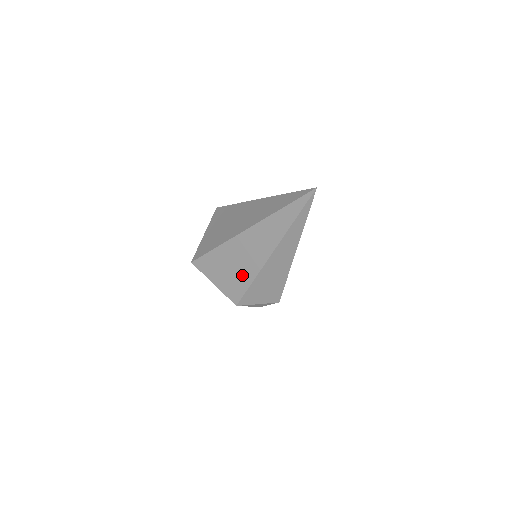
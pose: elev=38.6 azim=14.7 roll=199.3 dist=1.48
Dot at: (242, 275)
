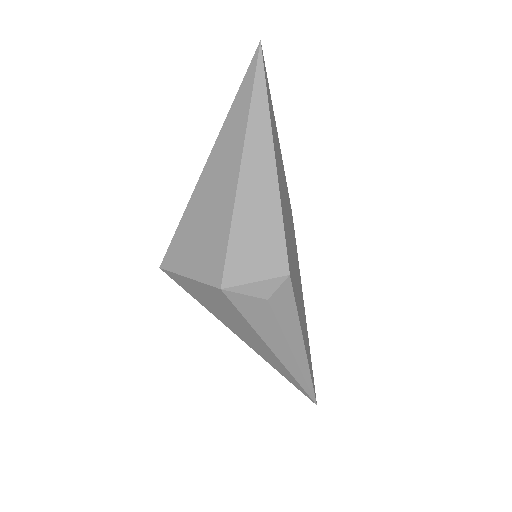
Dot at: (216, 232)
